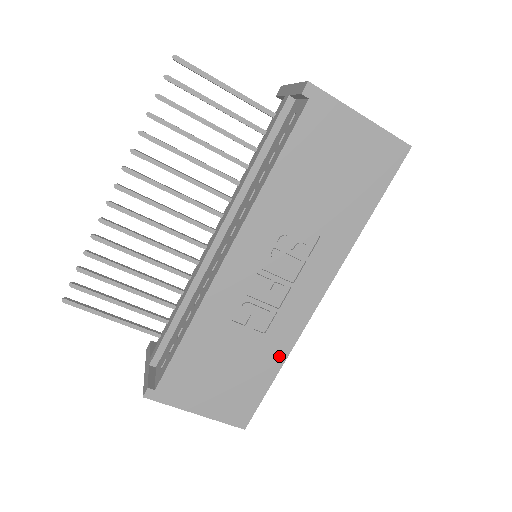
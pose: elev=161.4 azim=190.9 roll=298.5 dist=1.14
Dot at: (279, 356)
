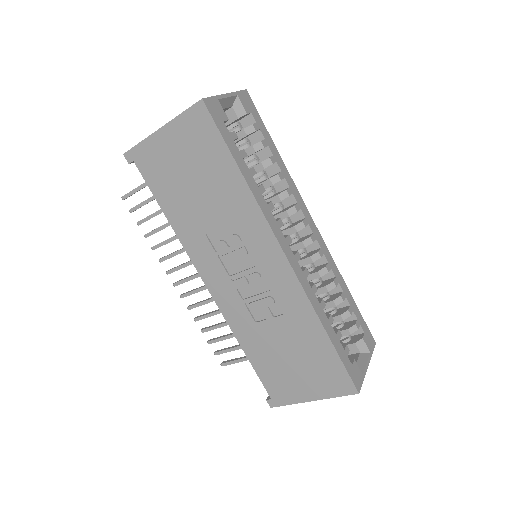
Dot at: (312, 322)
